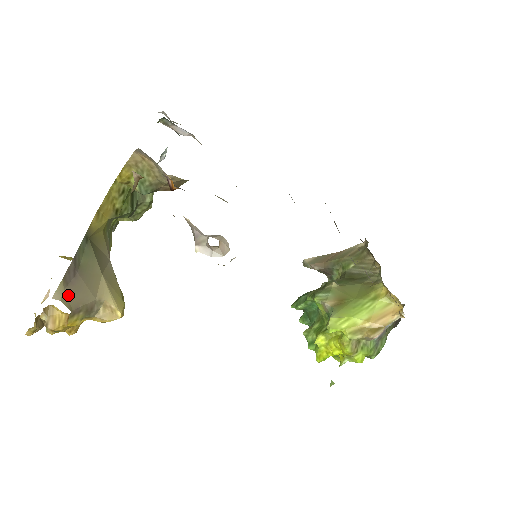
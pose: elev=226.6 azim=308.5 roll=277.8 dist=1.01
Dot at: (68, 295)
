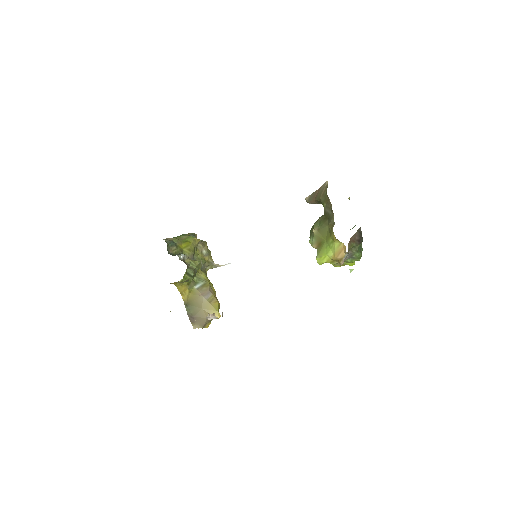
Dot at: (197, 324)
